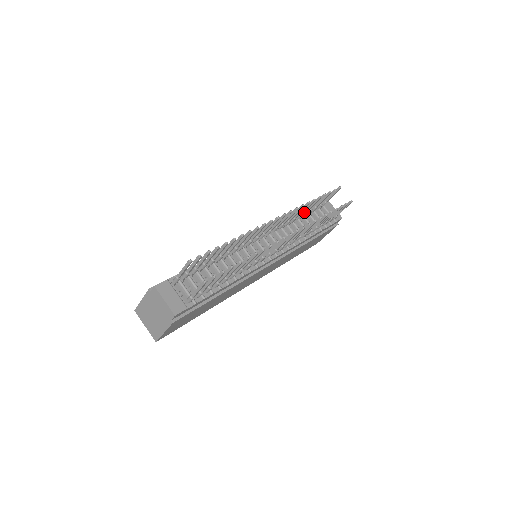
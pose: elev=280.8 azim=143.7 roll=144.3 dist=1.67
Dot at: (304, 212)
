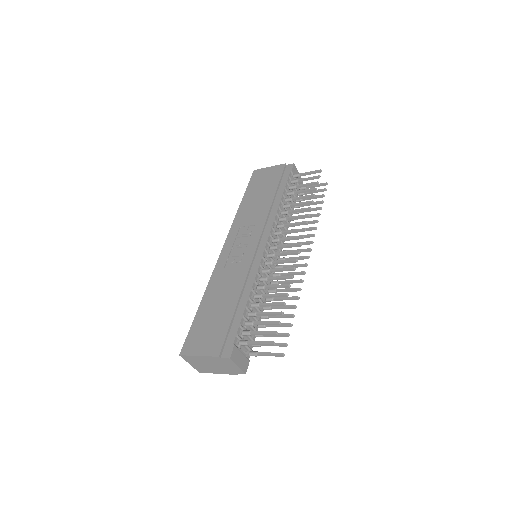
Dot at: (291, 200)
